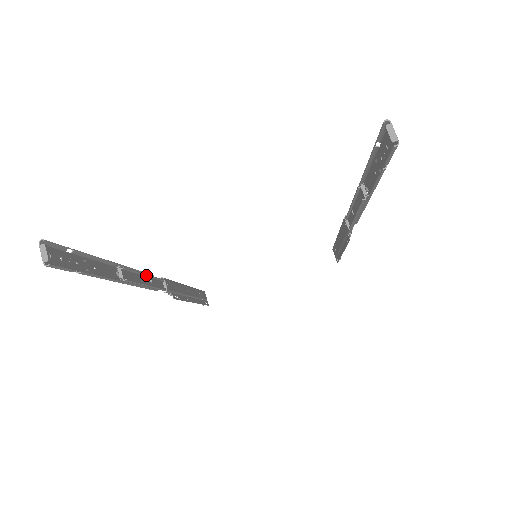
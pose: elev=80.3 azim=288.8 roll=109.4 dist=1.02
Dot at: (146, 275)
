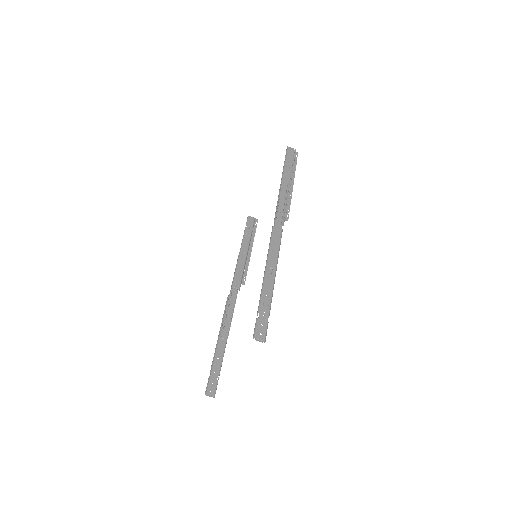
Dot at: (228, 310)
